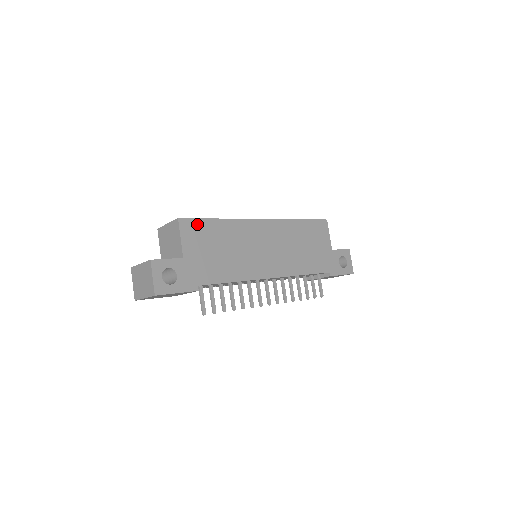
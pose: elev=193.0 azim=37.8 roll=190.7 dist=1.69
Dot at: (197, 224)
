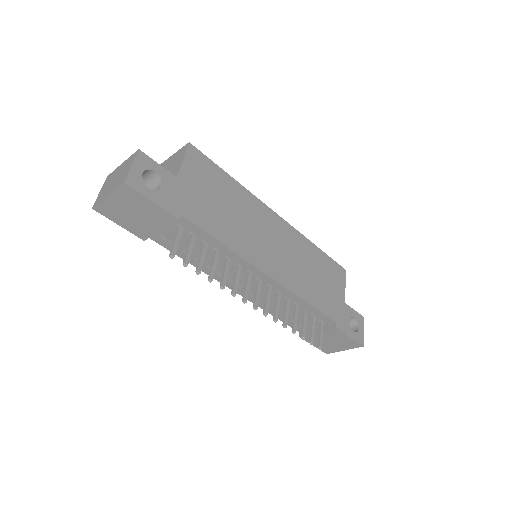
Dot at: (207, 163)
